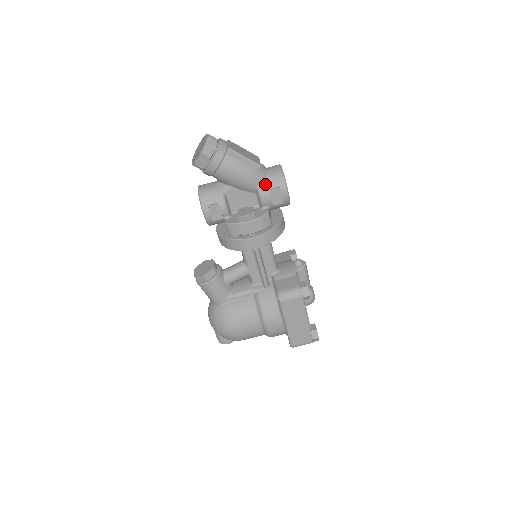
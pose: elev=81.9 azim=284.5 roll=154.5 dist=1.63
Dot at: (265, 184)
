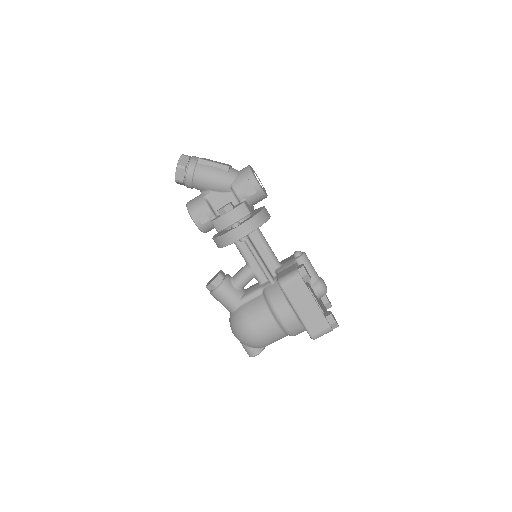
Dot at: (236, 181)
